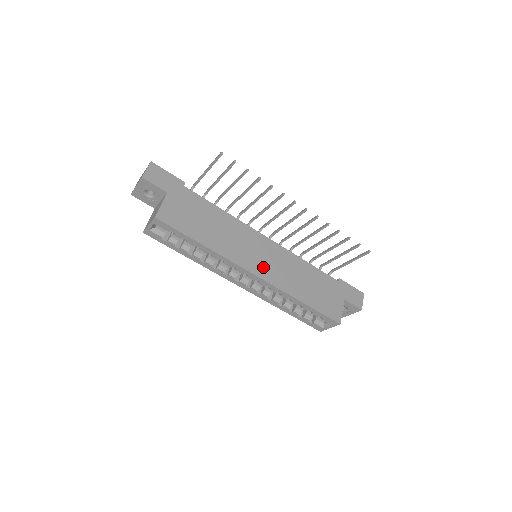
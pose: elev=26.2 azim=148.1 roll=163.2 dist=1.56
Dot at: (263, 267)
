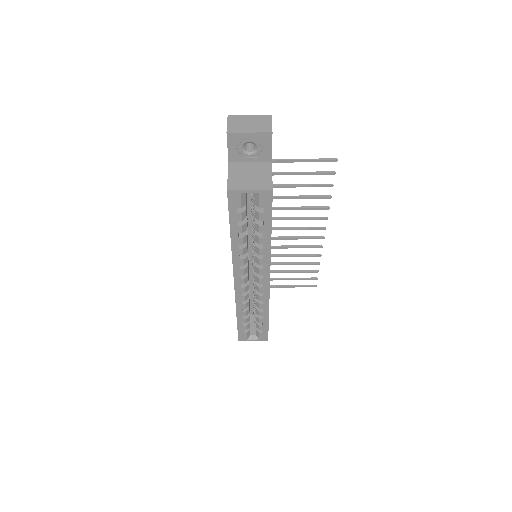
Dot at: occluded
